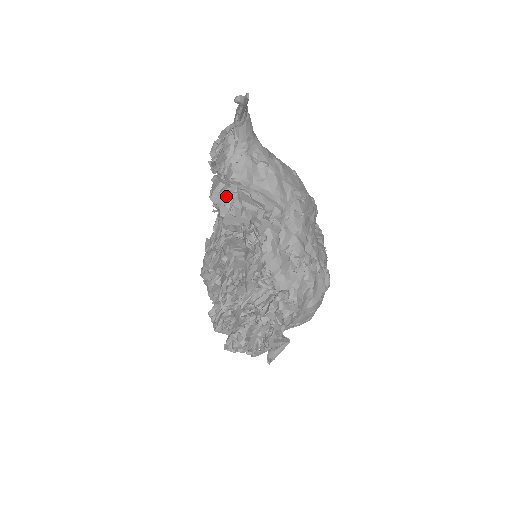
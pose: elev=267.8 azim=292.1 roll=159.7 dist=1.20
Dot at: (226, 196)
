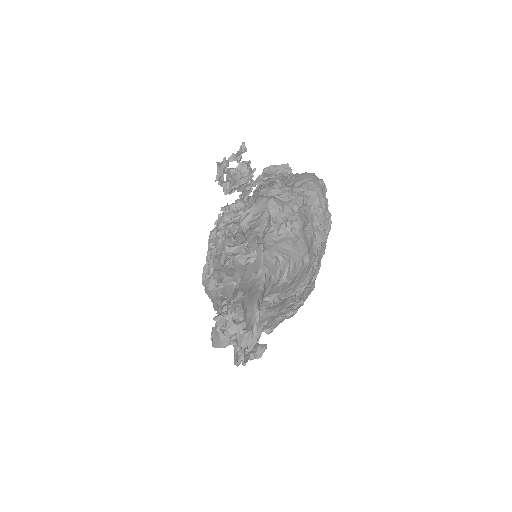
Dot at: occluded
